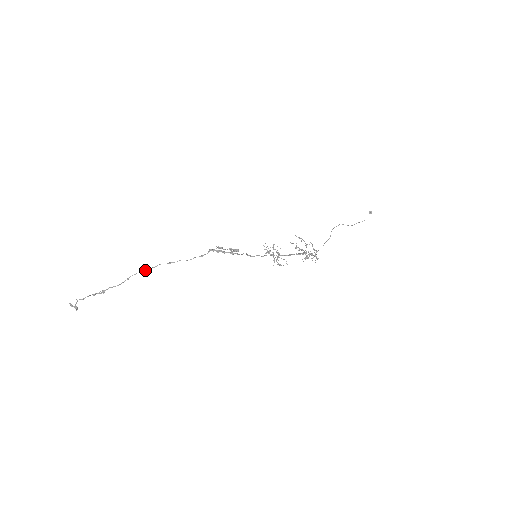
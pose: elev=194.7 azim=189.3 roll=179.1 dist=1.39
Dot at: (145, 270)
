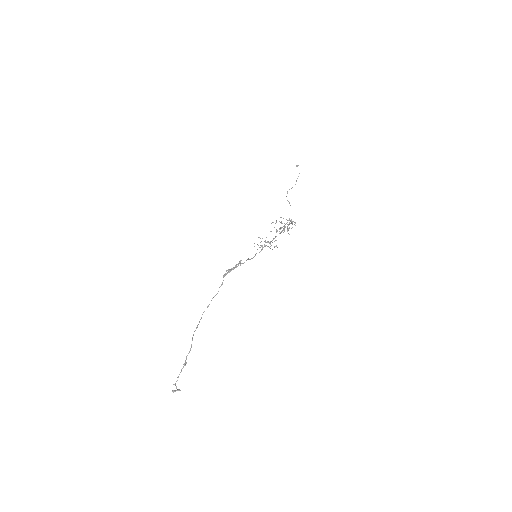
Dot at: (197, 326)
